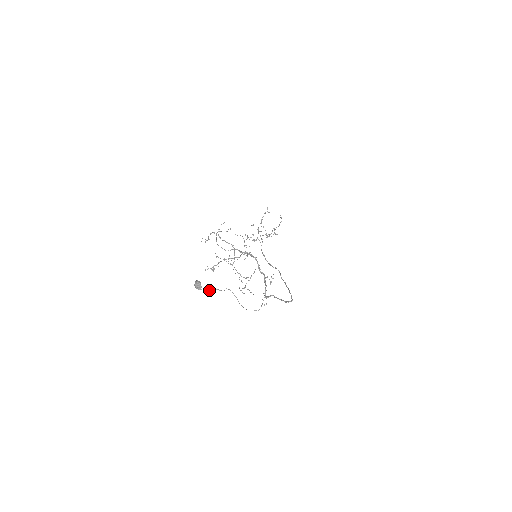
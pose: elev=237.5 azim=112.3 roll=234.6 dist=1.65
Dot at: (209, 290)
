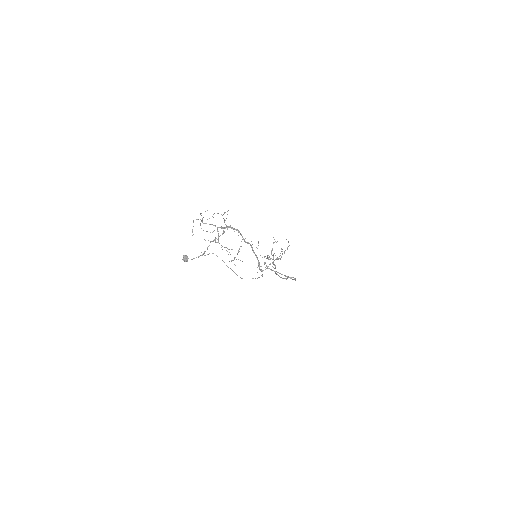
Dot at: occluded
